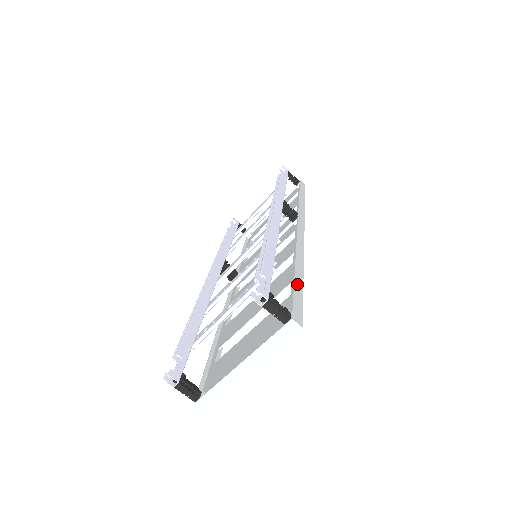
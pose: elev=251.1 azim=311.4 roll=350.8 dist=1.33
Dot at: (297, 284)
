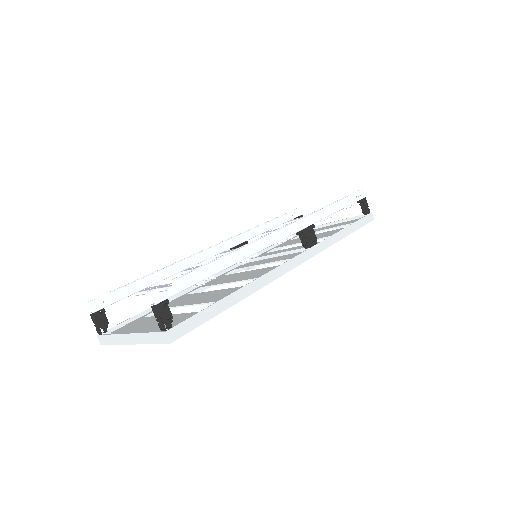
Dot at: (216, 306)
